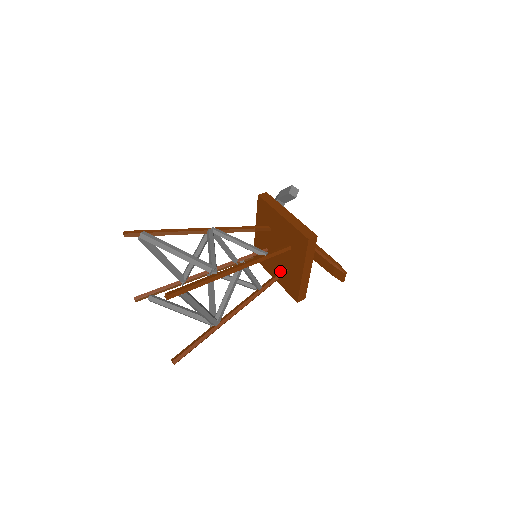
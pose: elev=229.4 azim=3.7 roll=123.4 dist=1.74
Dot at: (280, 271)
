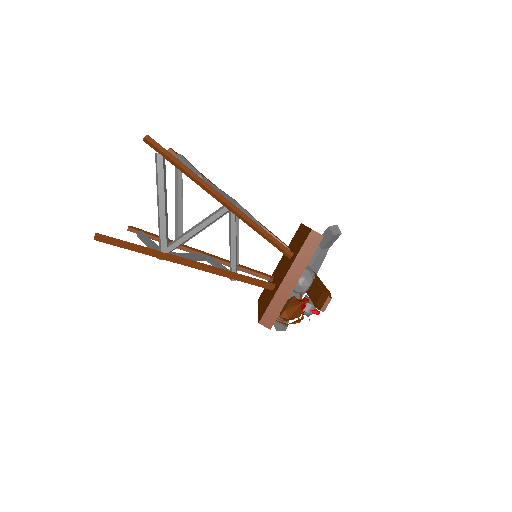
Dot at: (267, 282)
